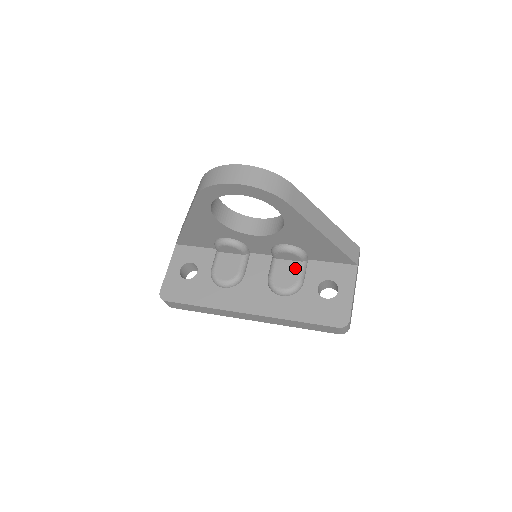
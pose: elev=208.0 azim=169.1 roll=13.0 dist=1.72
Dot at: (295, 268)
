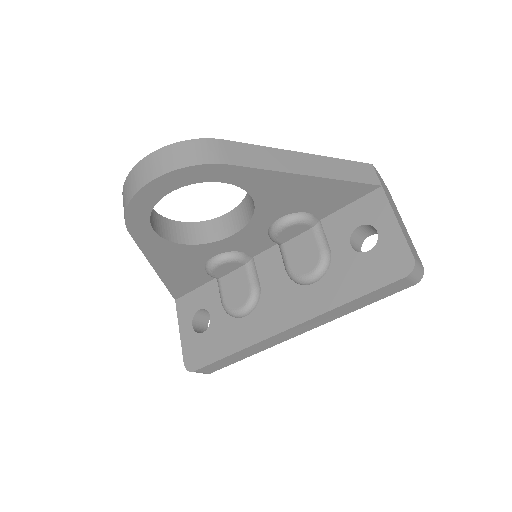
Dot at: (309, 240)
